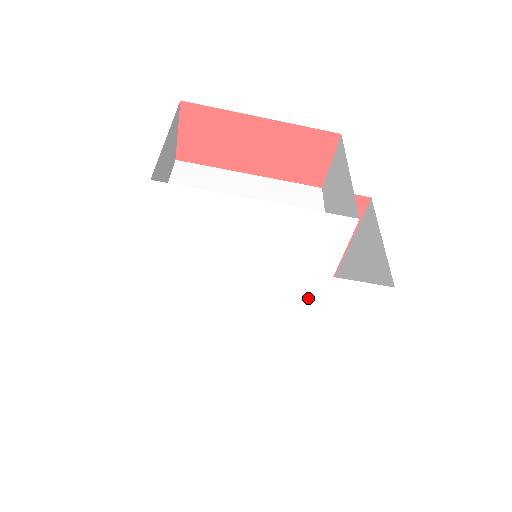
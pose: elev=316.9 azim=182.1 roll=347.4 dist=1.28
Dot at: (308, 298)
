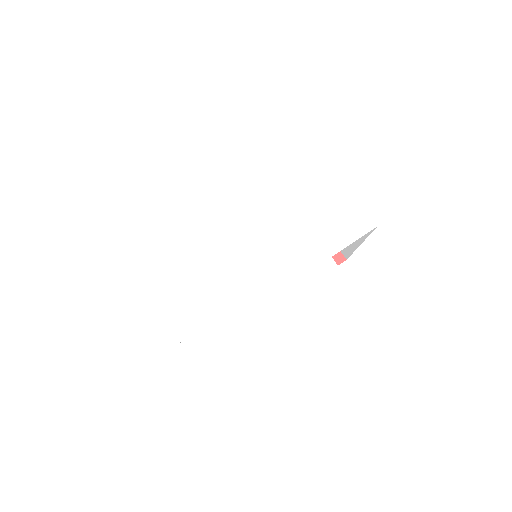
Dot at: (301, 262)
